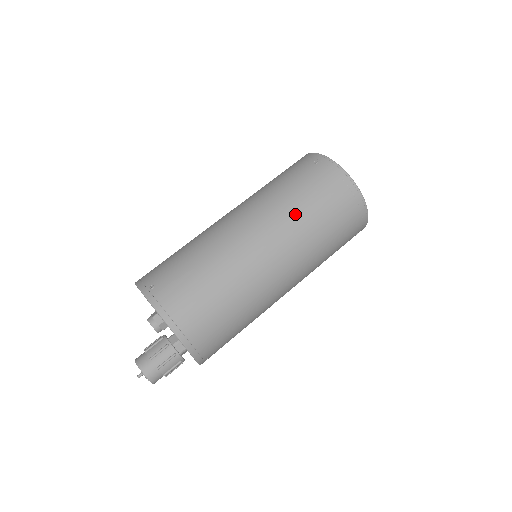
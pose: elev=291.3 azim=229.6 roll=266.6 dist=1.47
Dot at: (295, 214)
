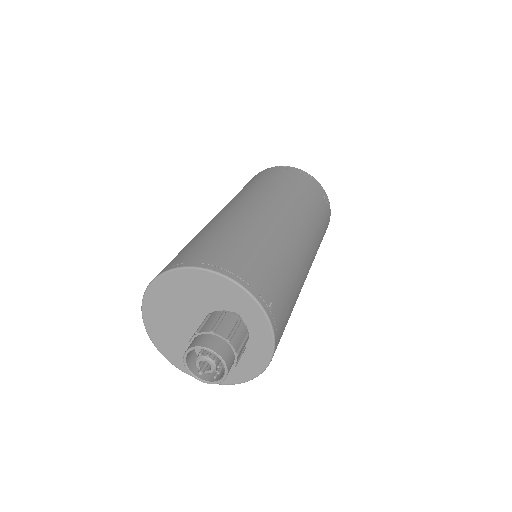
Dot at: (248, 190)
